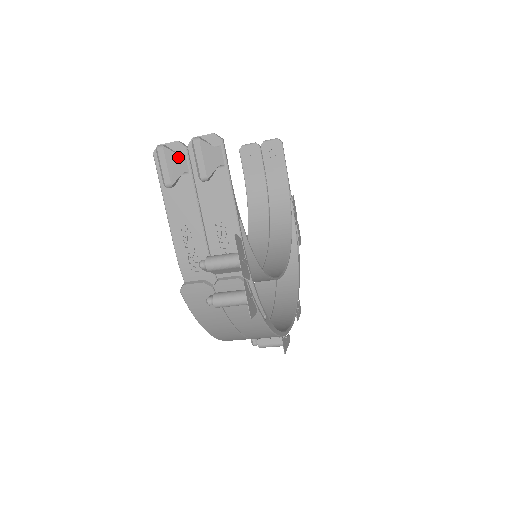
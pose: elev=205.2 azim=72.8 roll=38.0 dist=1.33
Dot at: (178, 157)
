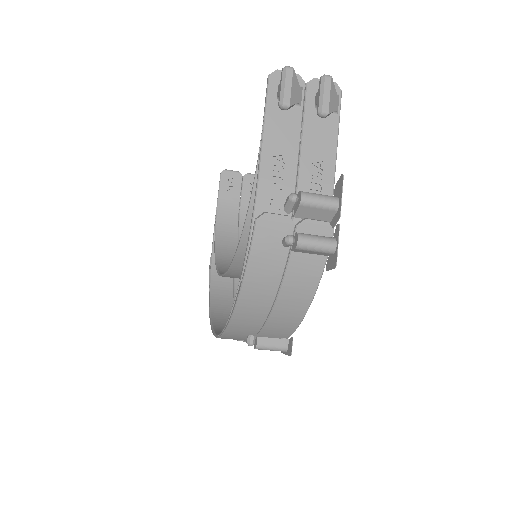
Dot at: (298, 86)
